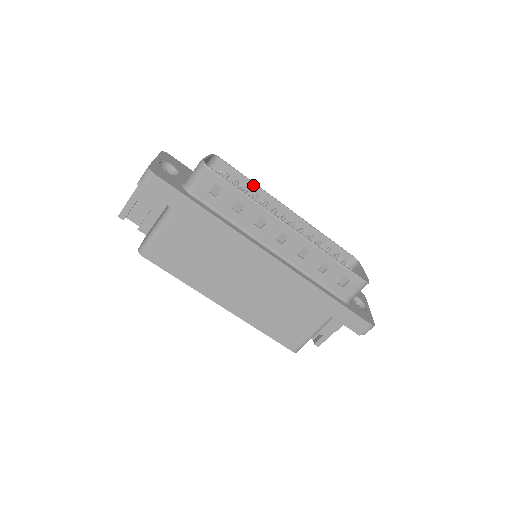
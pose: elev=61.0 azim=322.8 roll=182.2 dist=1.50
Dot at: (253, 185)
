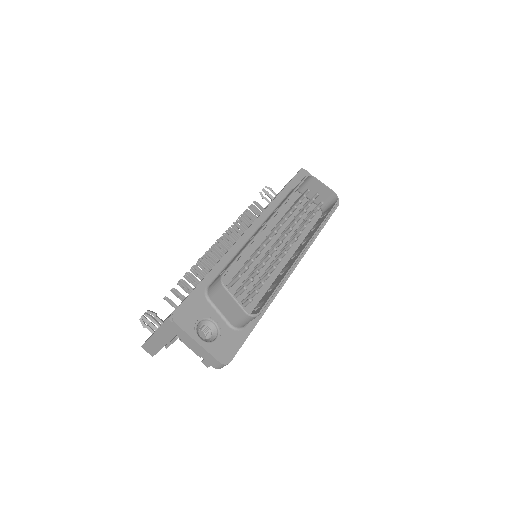
Dot at: occluded
